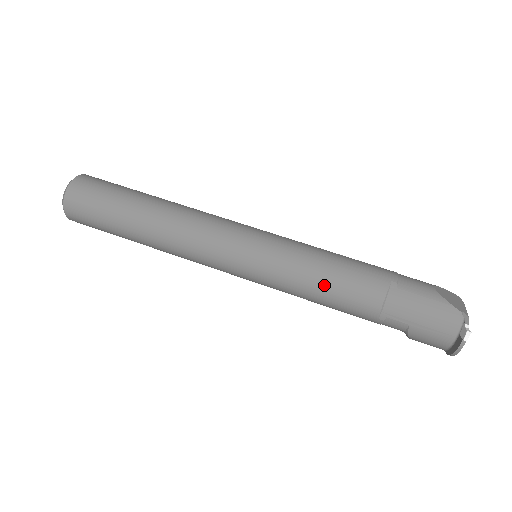
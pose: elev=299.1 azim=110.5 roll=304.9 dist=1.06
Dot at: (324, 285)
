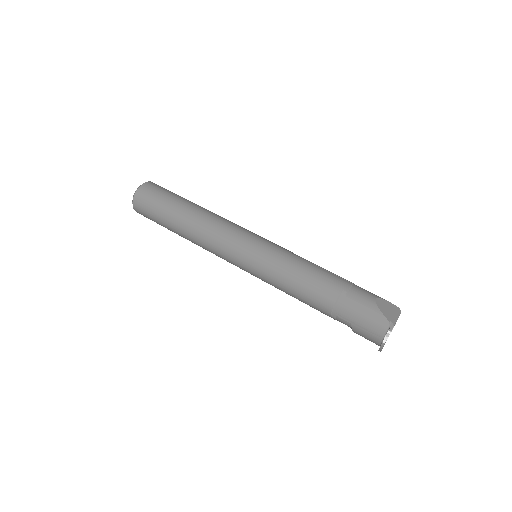
Dot at: (295, 286)
